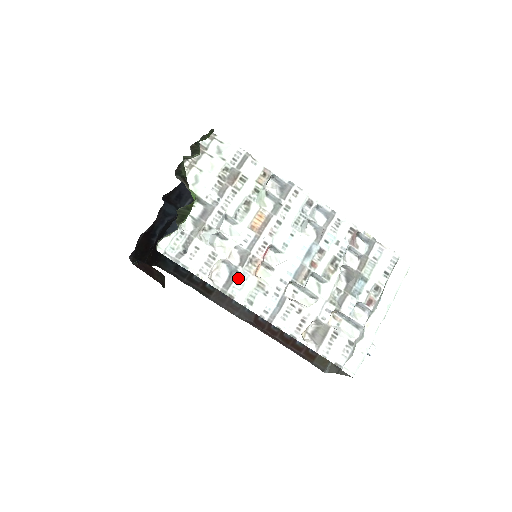
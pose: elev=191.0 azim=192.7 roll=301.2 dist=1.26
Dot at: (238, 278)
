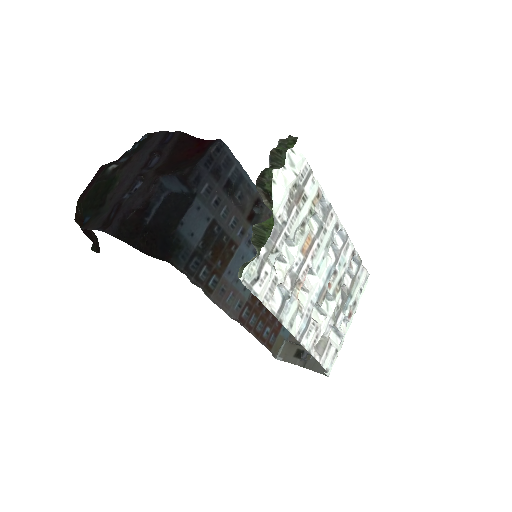
Dot at: (287, 302)
